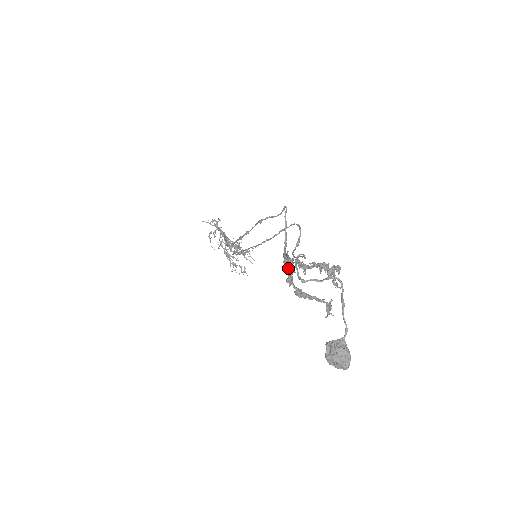
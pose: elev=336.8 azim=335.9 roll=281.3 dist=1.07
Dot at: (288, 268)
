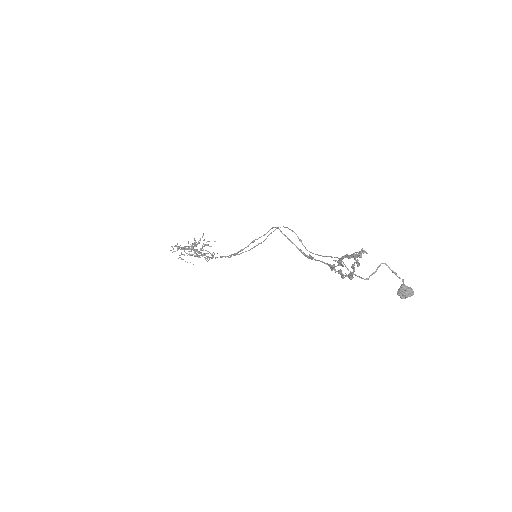
Dot at: (339, 273)
